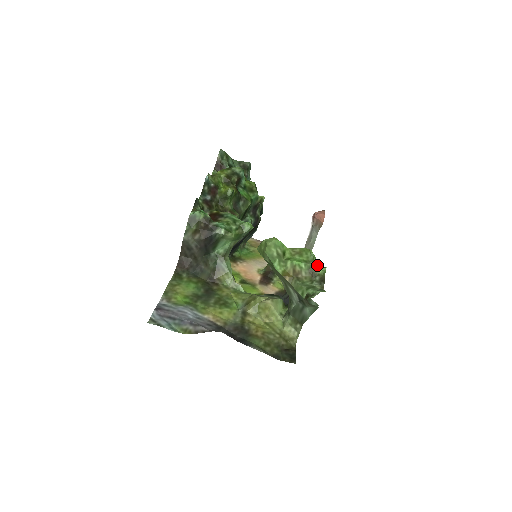
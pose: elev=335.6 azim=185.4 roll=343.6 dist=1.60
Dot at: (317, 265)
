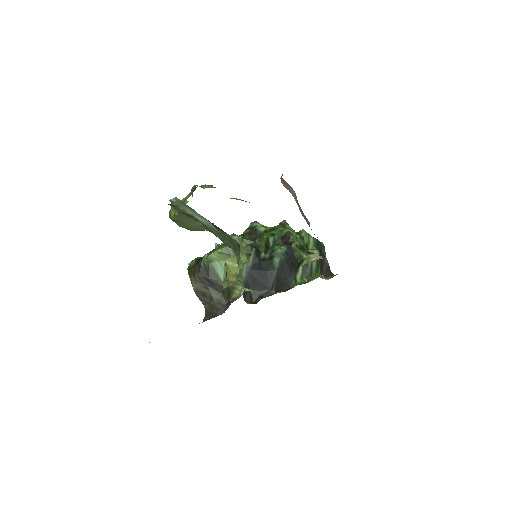
Dot at: (207, 186)
